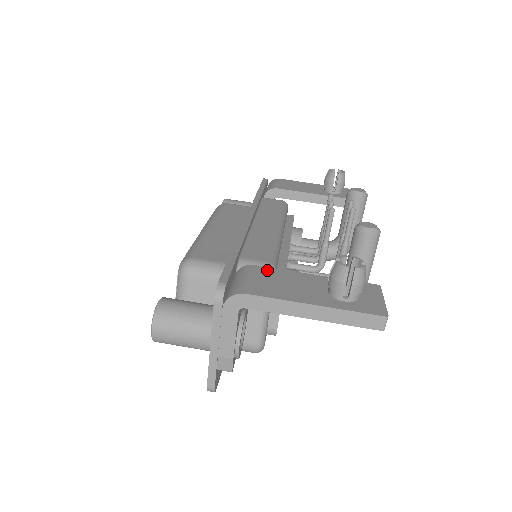
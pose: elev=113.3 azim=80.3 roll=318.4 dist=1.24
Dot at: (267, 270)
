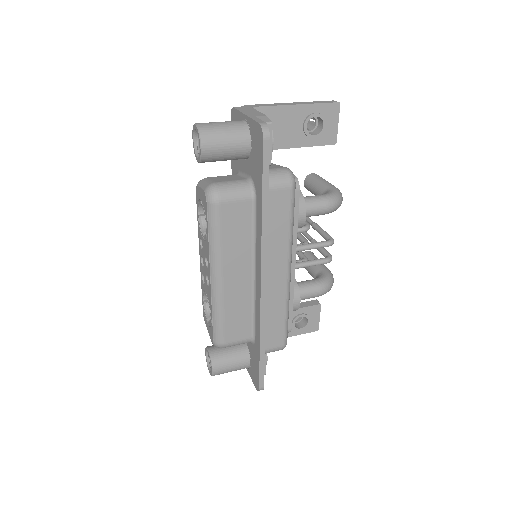
Dot at: occluded
